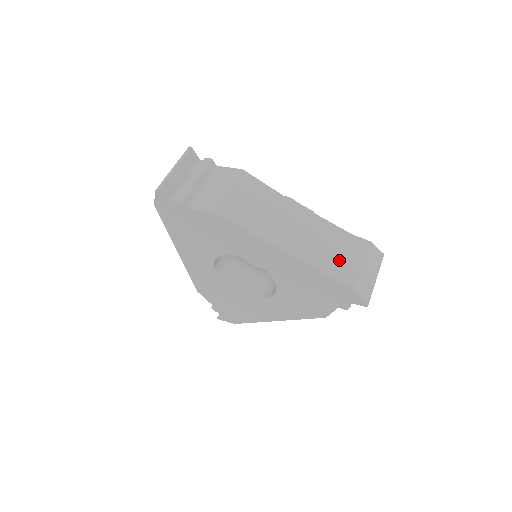
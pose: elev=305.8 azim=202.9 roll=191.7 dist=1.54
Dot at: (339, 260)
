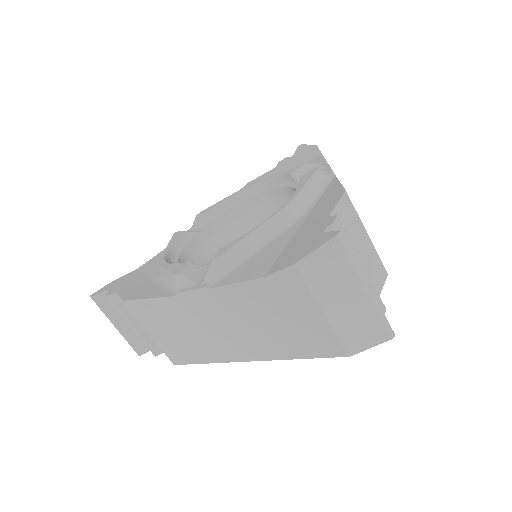
Dot at: (294, 330)
